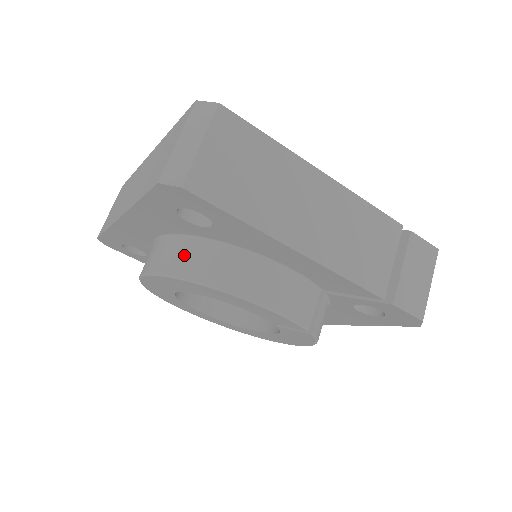
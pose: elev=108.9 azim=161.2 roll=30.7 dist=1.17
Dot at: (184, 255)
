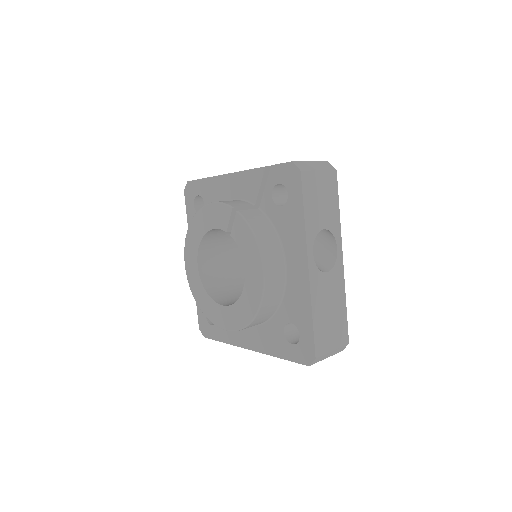
Dot at: occluded
